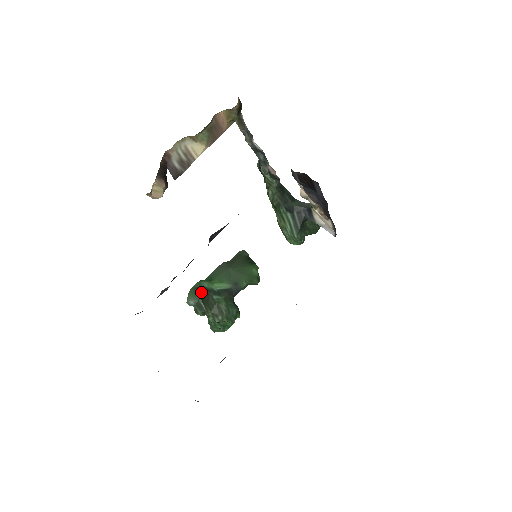
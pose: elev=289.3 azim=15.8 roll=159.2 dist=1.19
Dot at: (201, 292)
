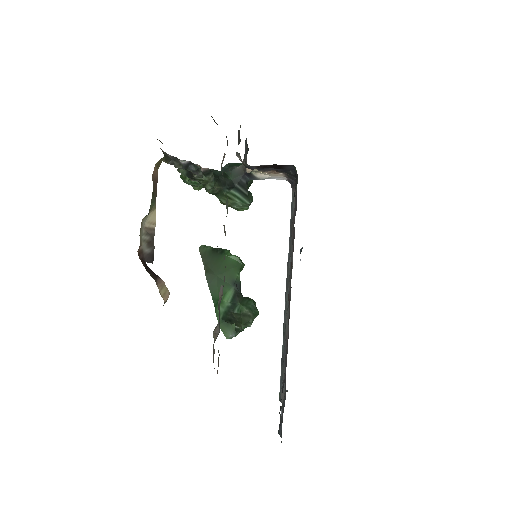
Dot at: (227, 319)
